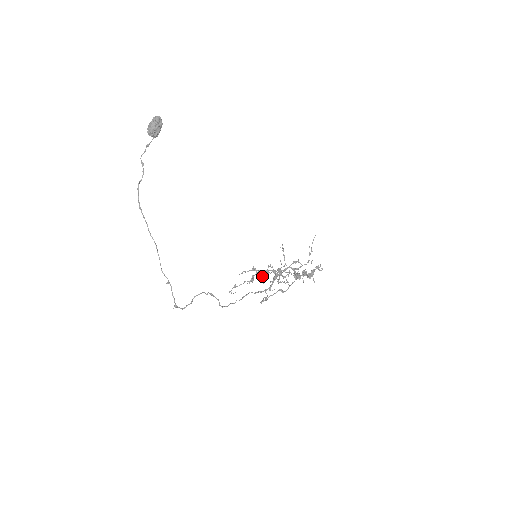
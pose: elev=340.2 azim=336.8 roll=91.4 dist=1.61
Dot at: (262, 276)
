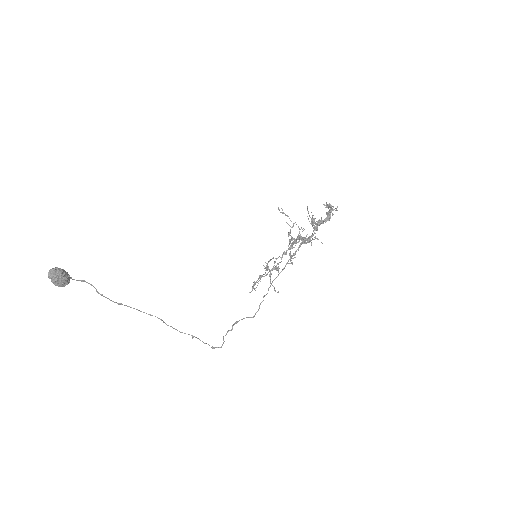
Dot at: (273, 286)
